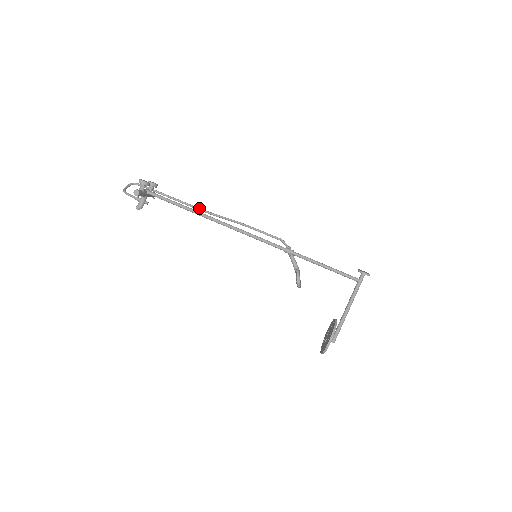
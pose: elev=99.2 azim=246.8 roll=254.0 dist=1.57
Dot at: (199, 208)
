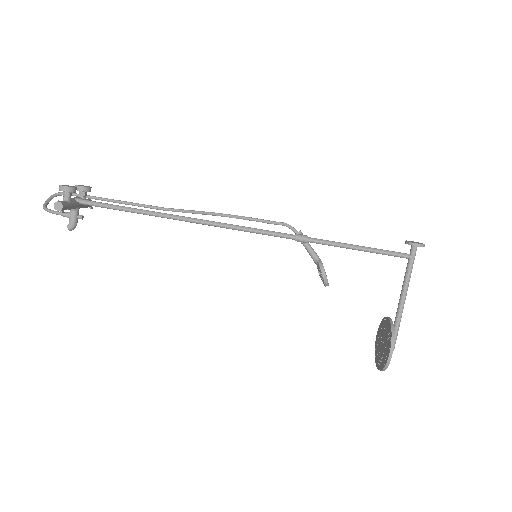
Dot at: (159, 207)
